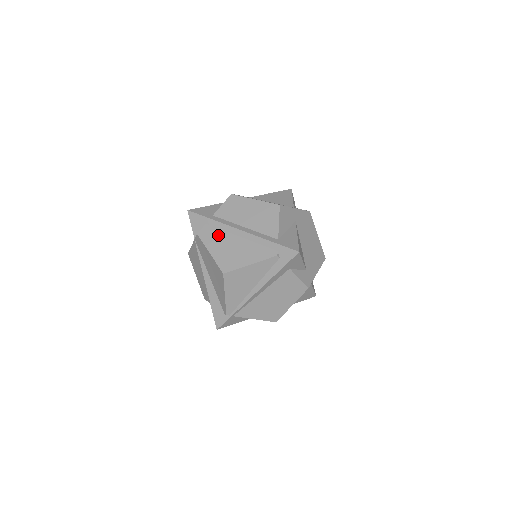
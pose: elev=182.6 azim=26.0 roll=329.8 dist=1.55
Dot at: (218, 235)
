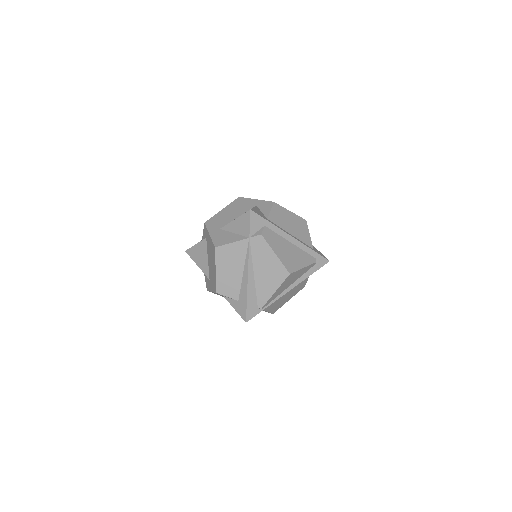
Dot at: (277, 238)
